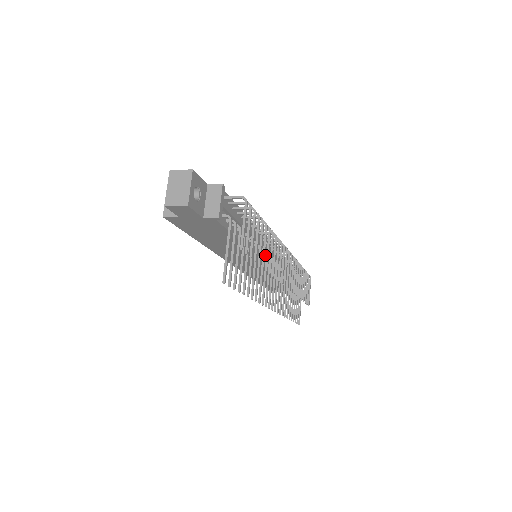
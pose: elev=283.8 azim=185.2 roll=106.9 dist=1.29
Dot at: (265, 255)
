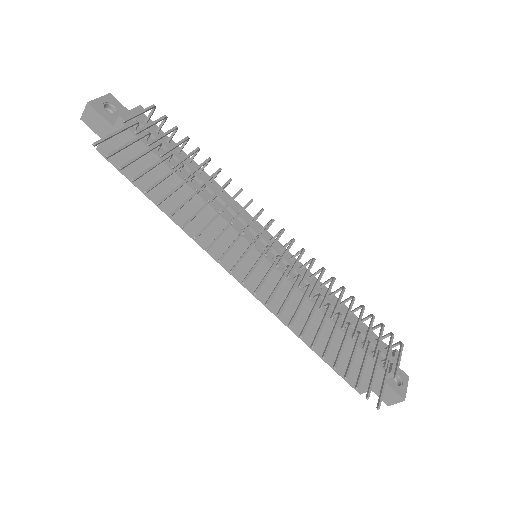
Dot at: occluded
